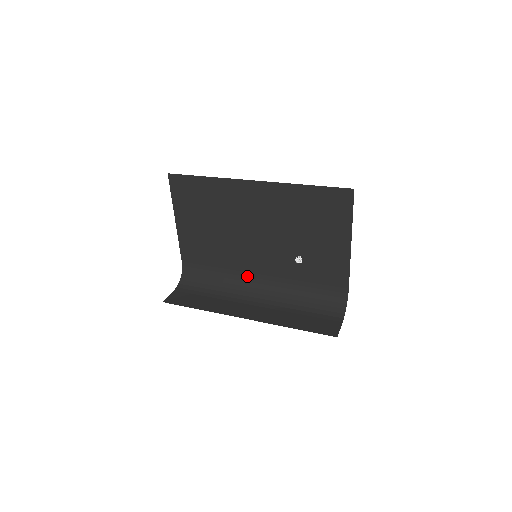
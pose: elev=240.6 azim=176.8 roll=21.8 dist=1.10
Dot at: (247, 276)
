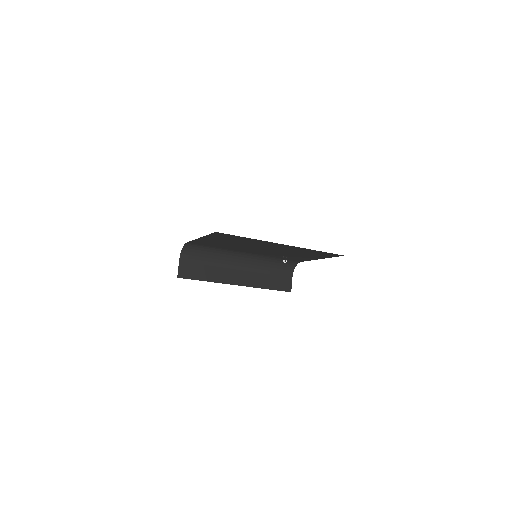
Dot at: (238, 252)
